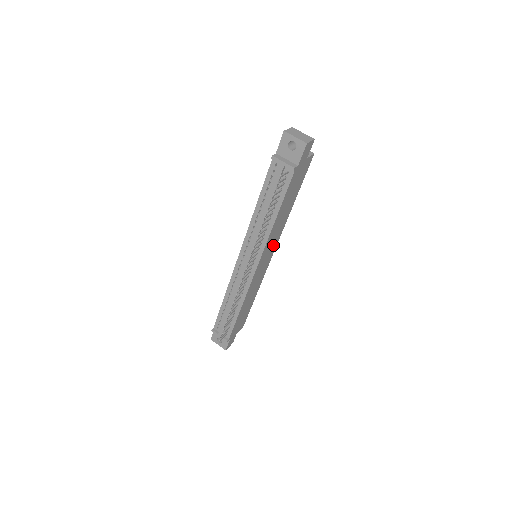
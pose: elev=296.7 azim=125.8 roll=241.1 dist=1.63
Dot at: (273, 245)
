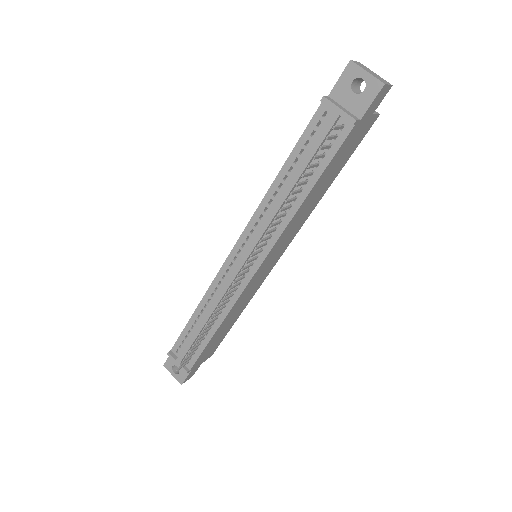
Dot at: (284, 244)
